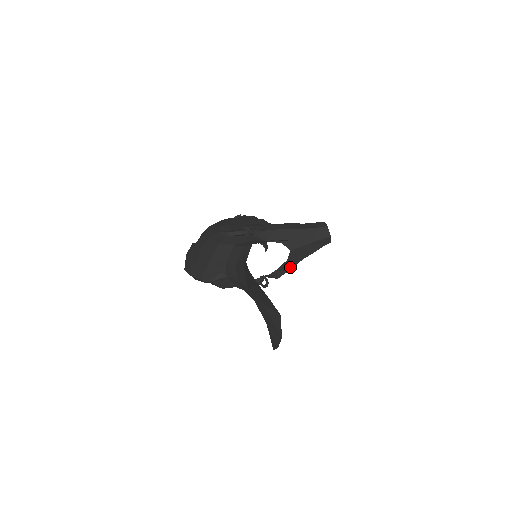
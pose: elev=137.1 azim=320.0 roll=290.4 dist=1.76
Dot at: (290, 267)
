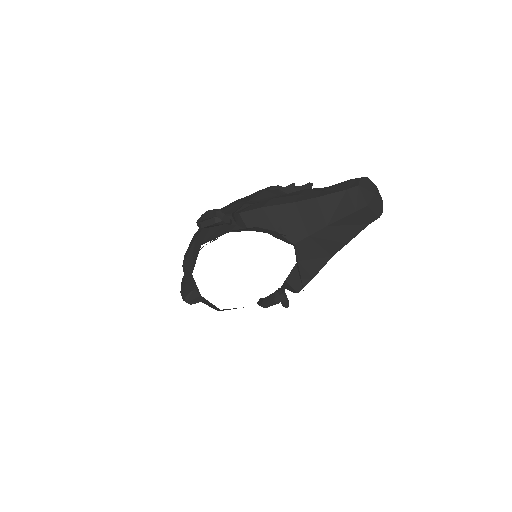
Dot at: (312, 272)
